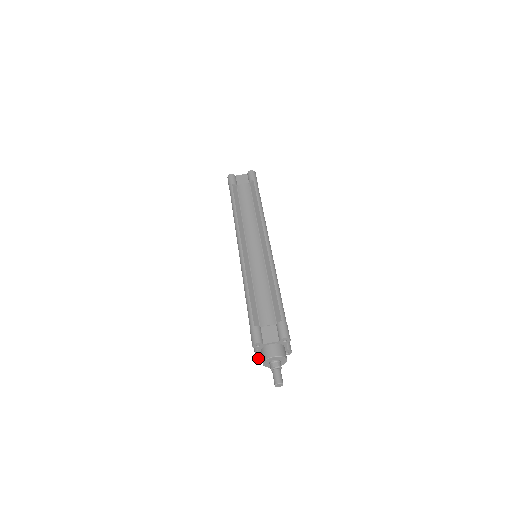
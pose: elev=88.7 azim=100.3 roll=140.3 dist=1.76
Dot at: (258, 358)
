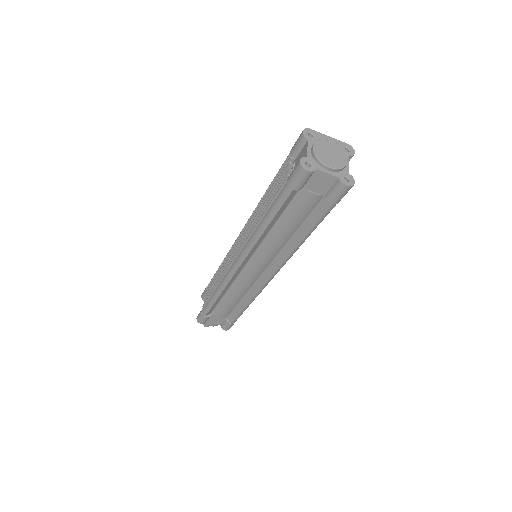
Dot at: occluded
